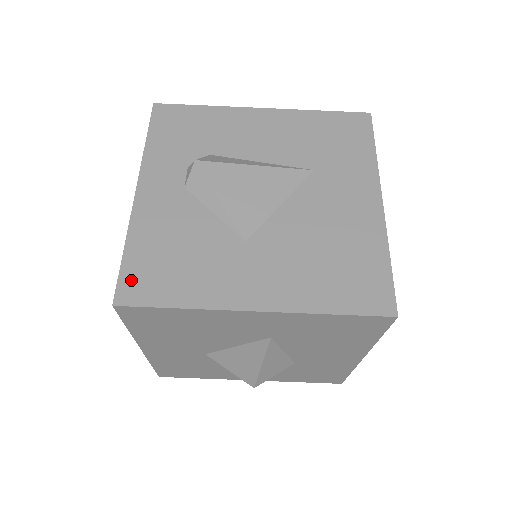
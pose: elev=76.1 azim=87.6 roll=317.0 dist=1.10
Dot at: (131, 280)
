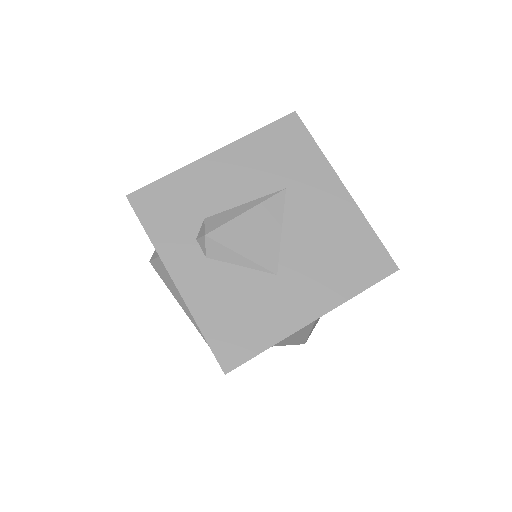
Dot at: (223, 350)
